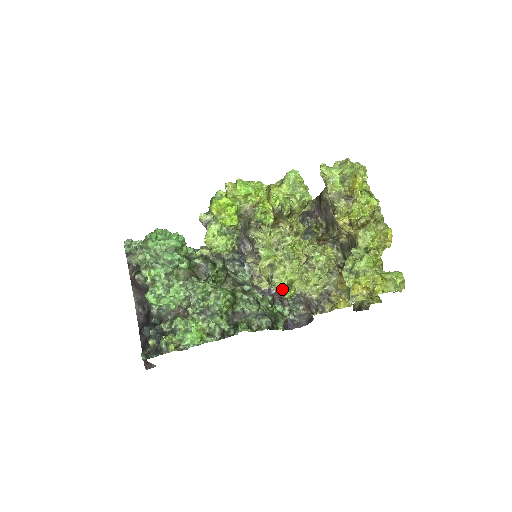
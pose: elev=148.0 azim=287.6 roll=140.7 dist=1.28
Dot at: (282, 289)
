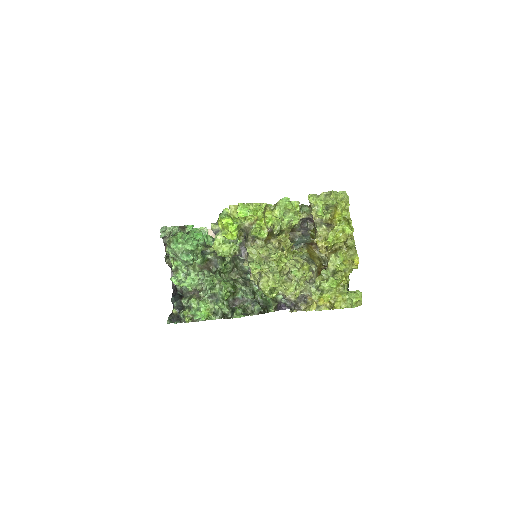
Dot at: (266, 293)
